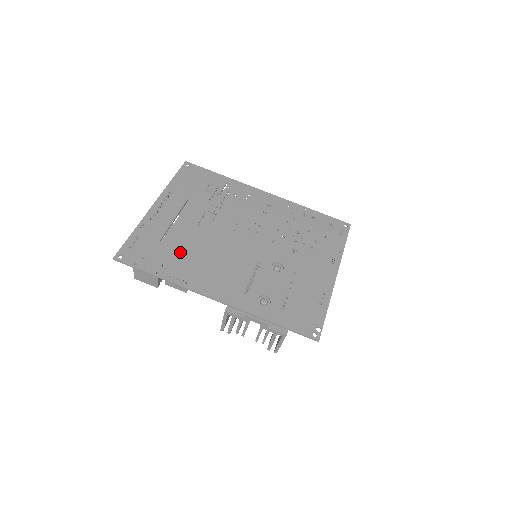
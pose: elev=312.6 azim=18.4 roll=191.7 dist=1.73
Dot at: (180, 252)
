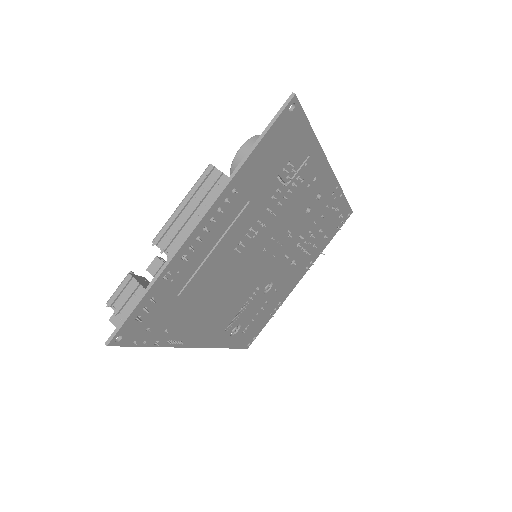
Dot at: (194, 303)
